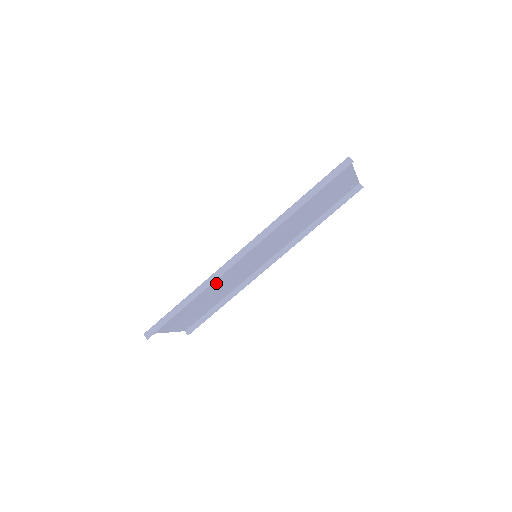
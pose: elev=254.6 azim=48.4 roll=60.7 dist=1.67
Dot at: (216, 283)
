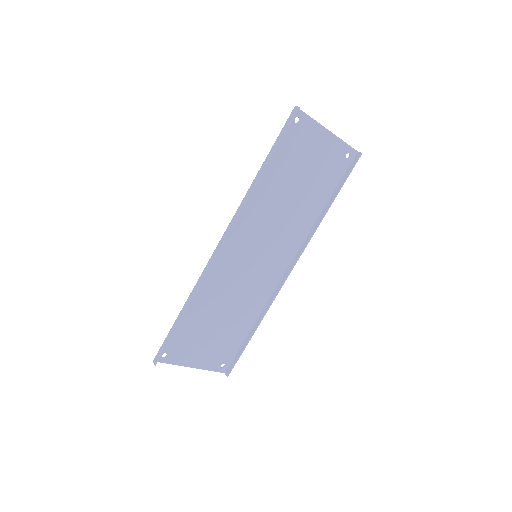
Dot at: (218, 293)
